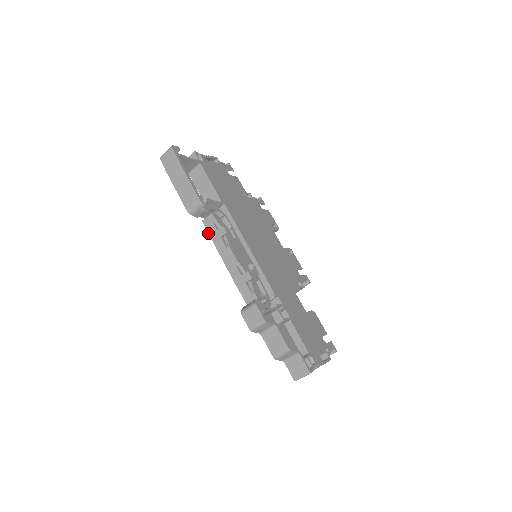
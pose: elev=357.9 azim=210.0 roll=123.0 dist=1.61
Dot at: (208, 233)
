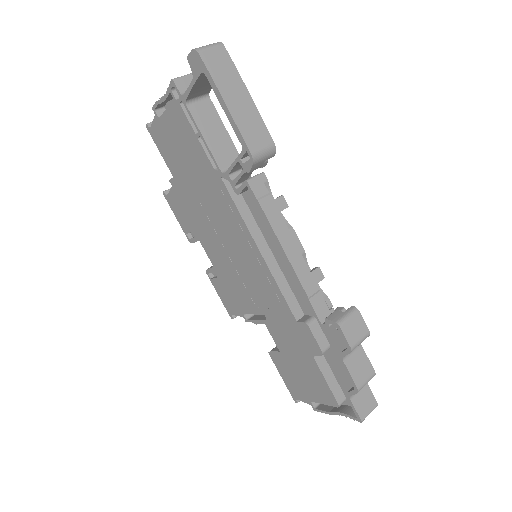
Dot at: (259, 202)
